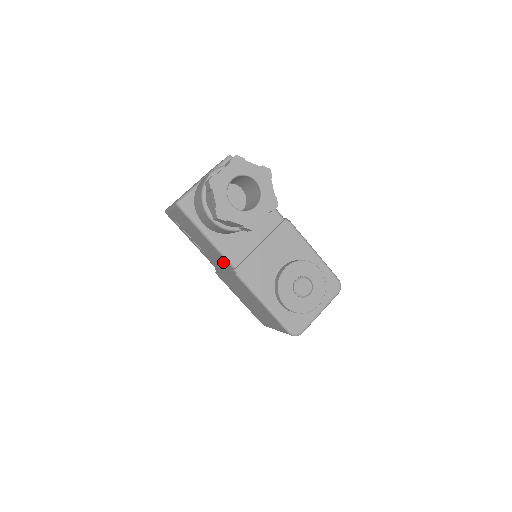
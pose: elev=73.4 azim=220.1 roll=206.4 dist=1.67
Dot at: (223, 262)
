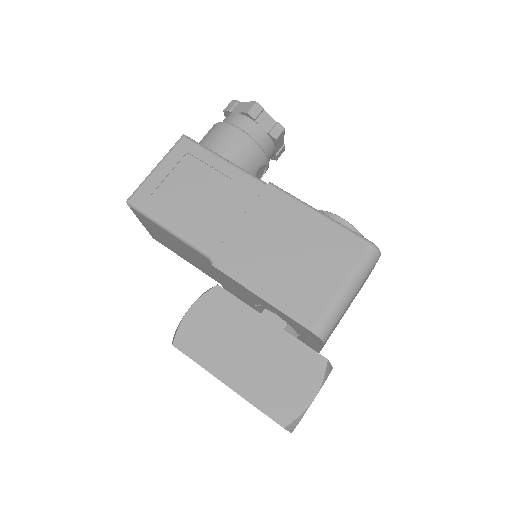
Dot at: (245, 194)
